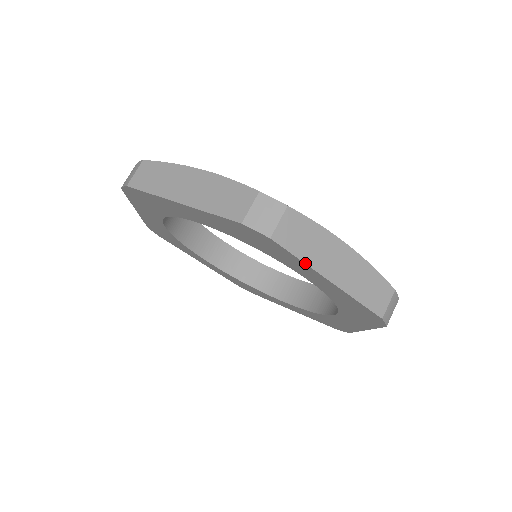
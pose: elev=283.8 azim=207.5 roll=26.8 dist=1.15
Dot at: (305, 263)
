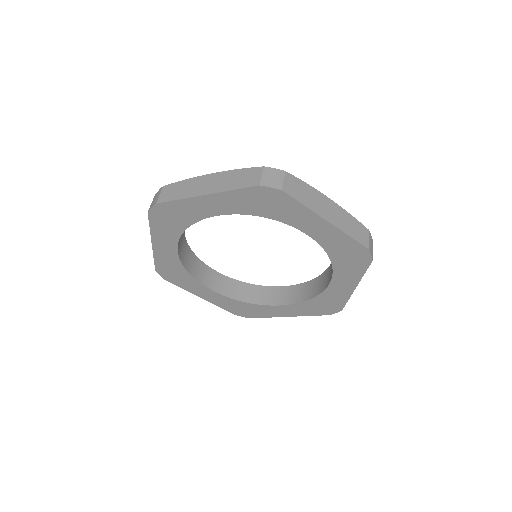
Dot at: (182, 199)
